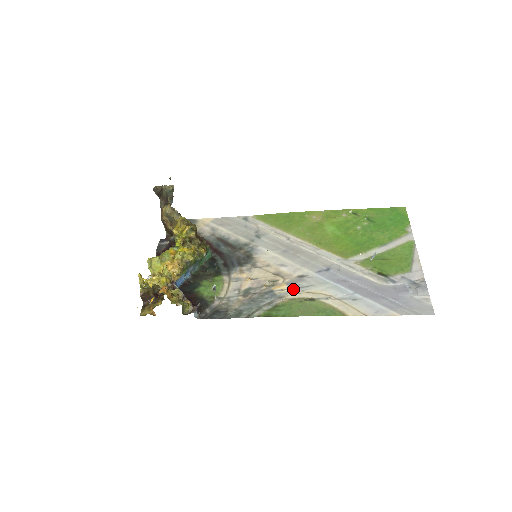
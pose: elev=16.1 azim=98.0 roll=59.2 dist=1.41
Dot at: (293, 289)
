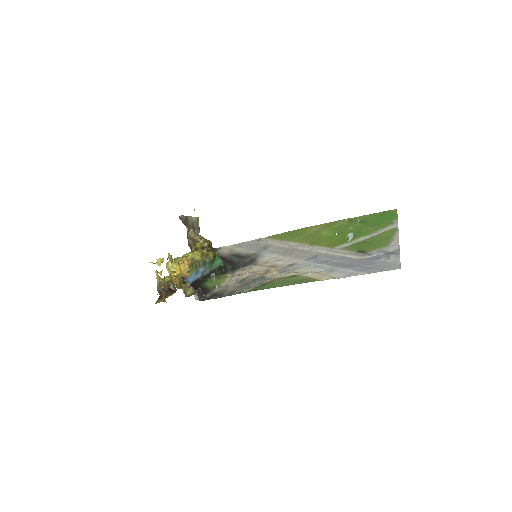
Dot at: (281, 273)
